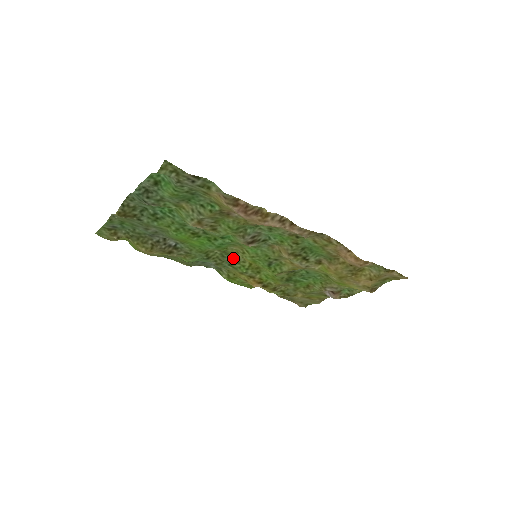
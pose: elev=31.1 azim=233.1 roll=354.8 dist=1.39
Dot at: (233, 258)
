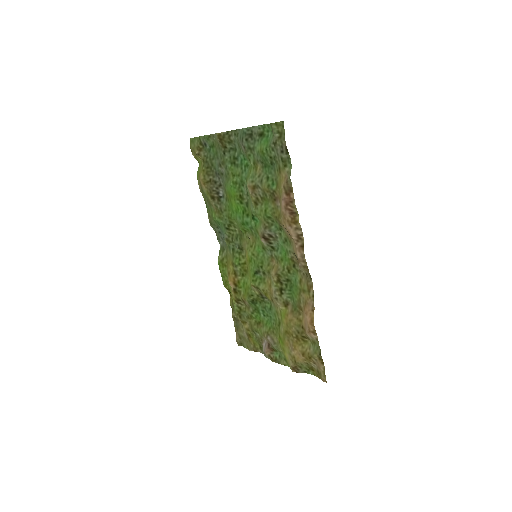
Dot at: (241, 246)
